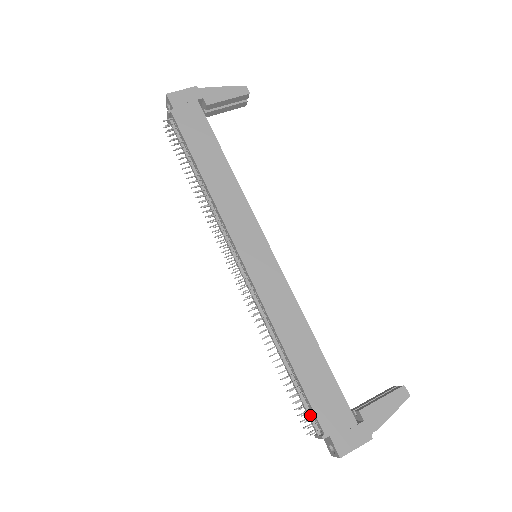
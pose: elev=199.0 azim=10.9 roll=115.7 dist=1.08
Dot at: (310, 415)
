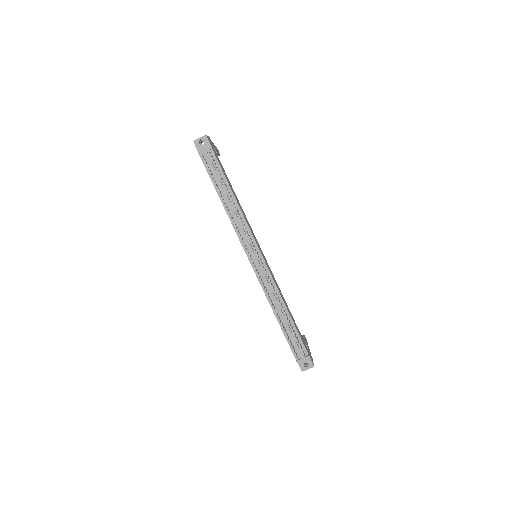
Dot at: (299, 347)
